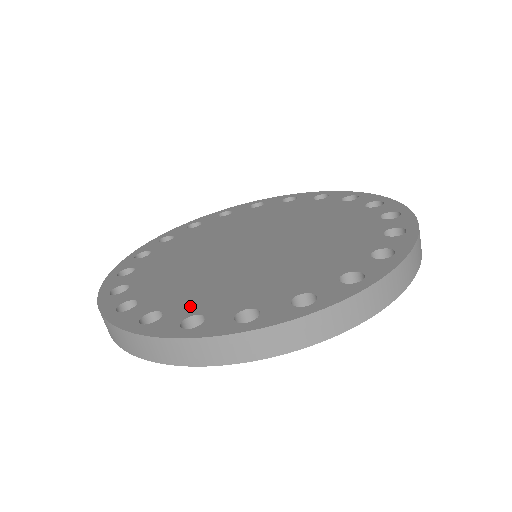
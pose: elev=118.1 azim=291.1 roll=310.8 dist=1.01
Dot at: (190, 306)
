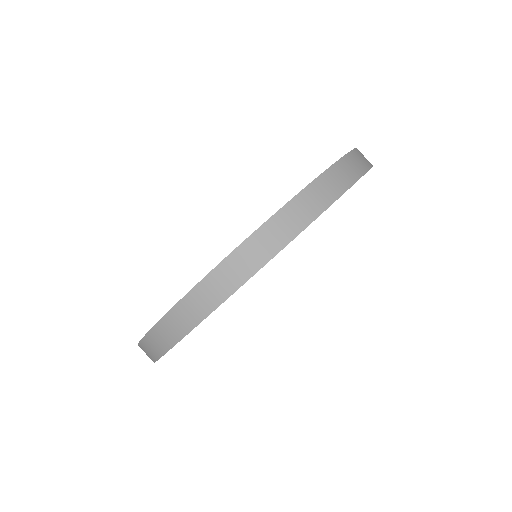
Dot at: occluded
